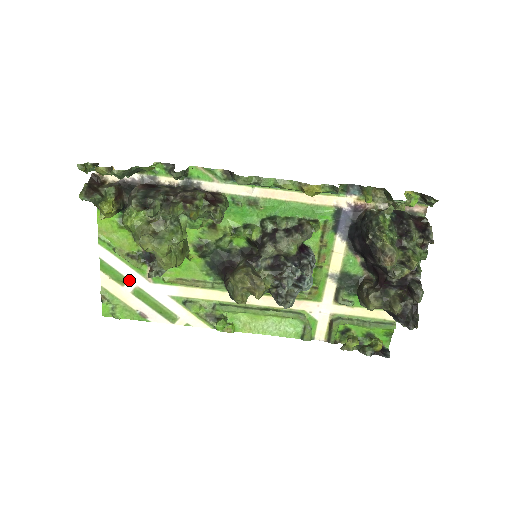
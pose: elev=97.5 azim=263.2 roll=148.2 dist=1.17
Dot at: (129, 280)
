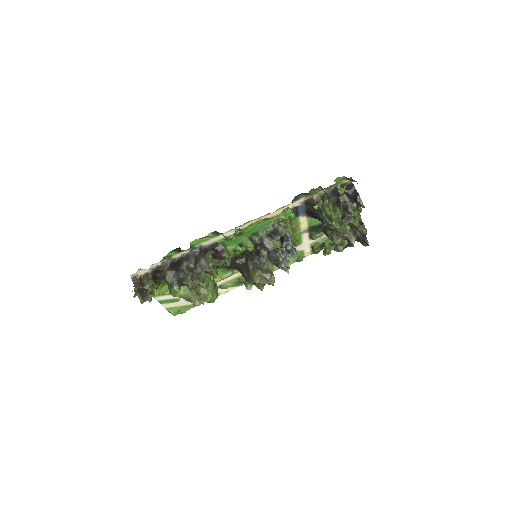
Dot at: (181, 298)
